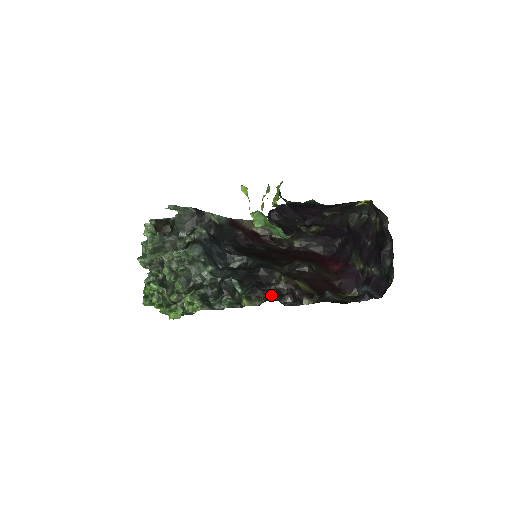
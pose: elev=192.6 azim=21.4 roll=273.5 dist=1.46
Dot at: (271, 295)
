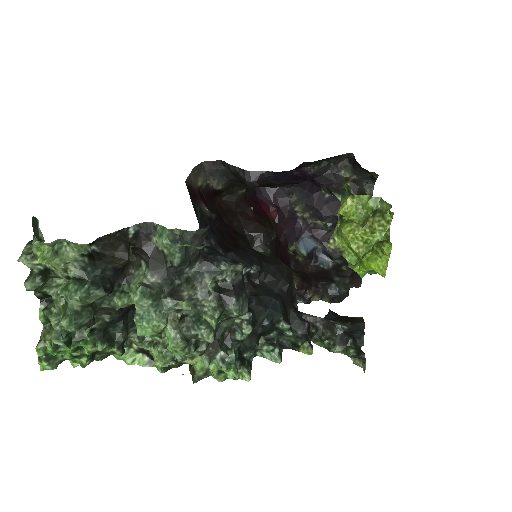
Dot at: (353, 343)
